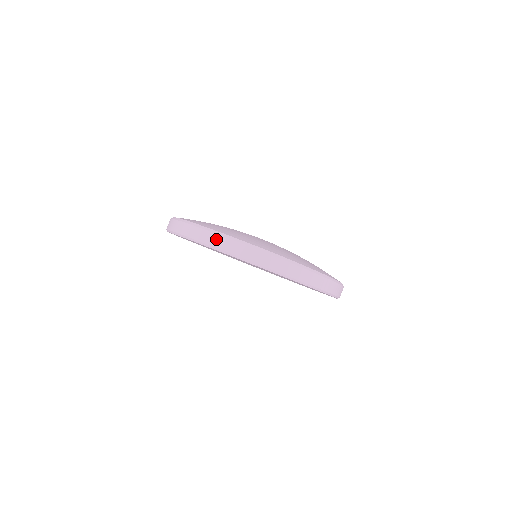
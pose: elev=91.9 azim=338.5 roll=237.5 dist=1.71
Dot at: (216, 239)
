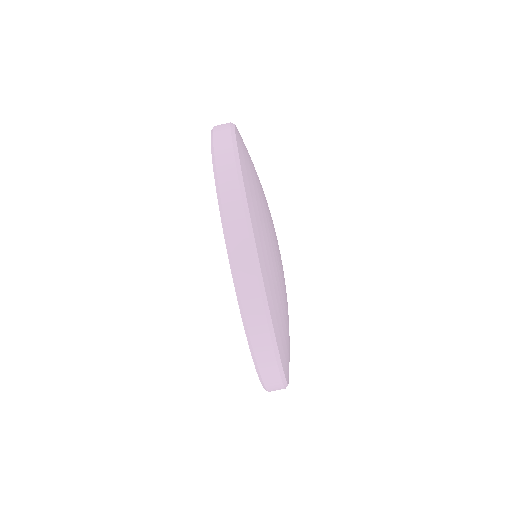
Dot at: (245, 260)
